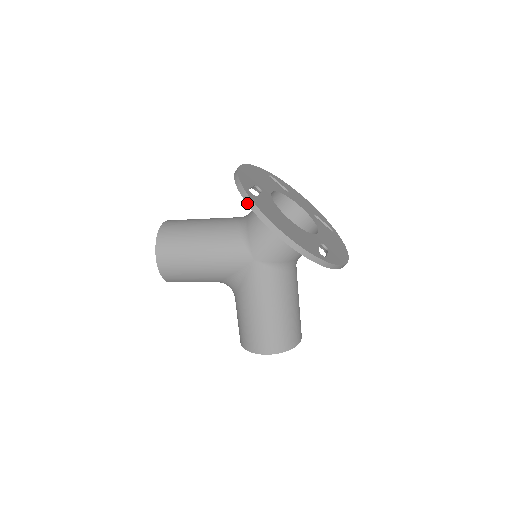
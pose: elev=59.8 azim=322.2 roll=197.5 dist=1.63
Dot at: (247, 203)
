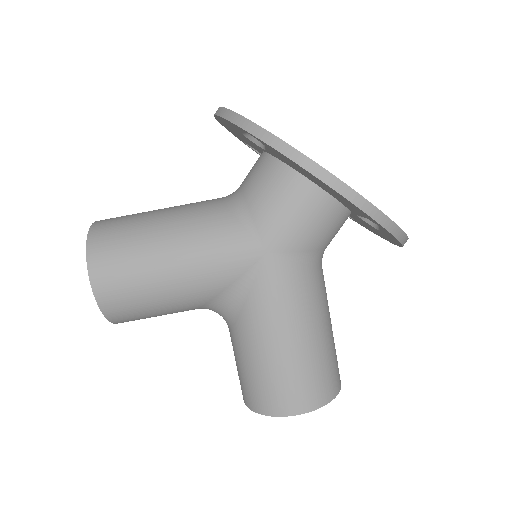
Dot at: (260, 138)
